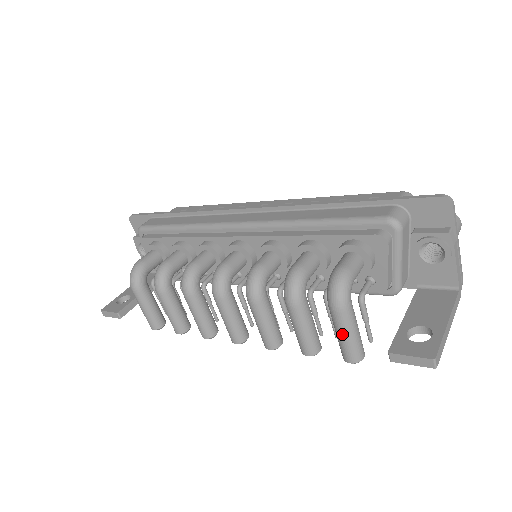
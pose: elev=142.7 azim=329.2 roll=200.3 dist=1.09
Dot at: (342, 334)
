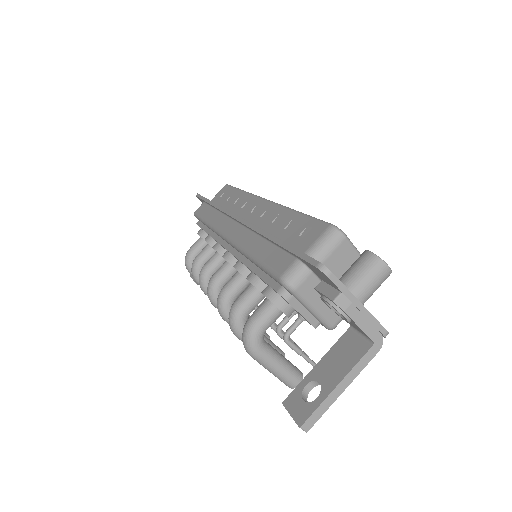
Dot at: occluded
